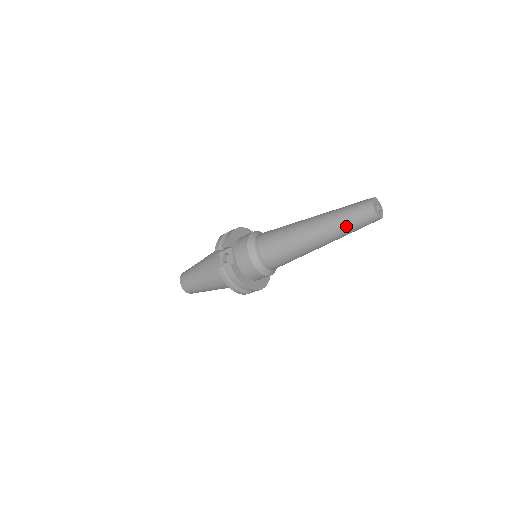
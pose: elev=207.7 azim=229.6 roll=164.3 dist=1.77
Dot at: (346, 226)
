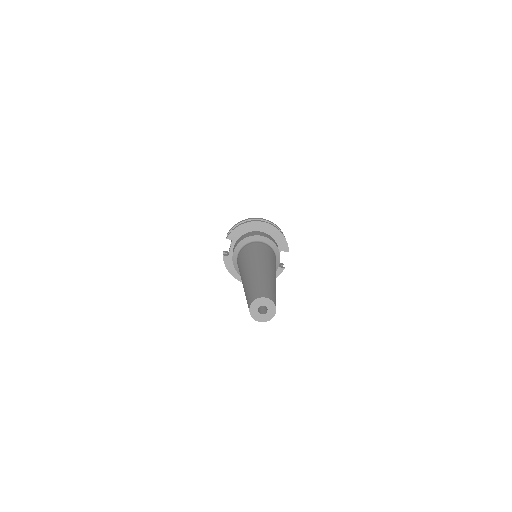
Dot at: occluded
